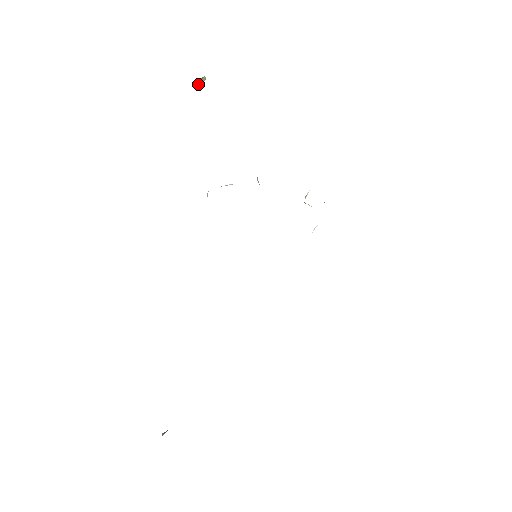
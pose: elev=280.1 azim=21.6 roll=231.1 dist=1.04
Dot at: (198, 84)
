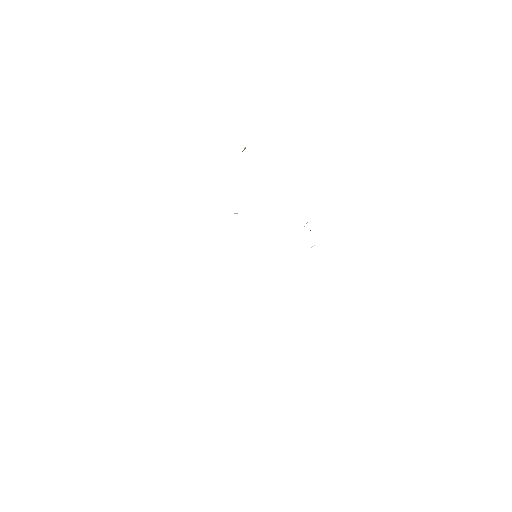
Dot at: (242, 151)
